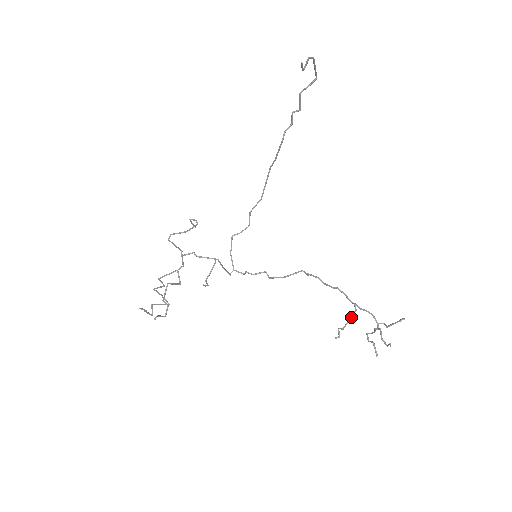
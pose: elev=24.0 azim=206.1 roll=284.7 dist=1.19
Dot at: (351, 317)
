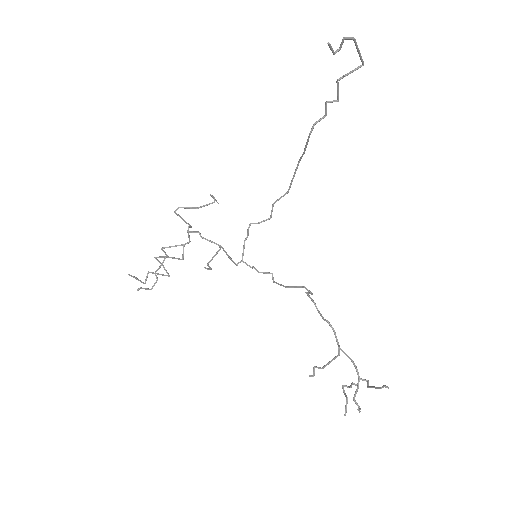
Dot at: (332, 360)
